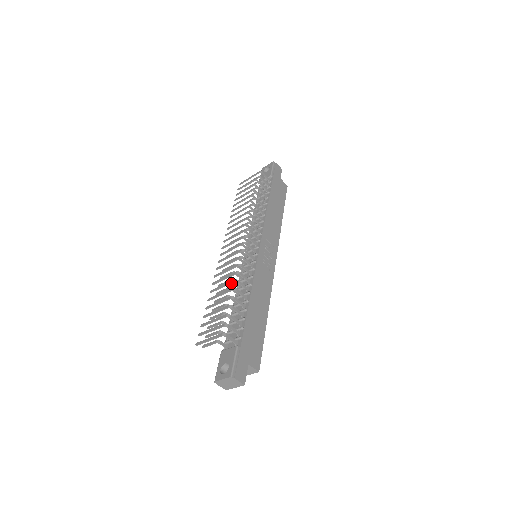
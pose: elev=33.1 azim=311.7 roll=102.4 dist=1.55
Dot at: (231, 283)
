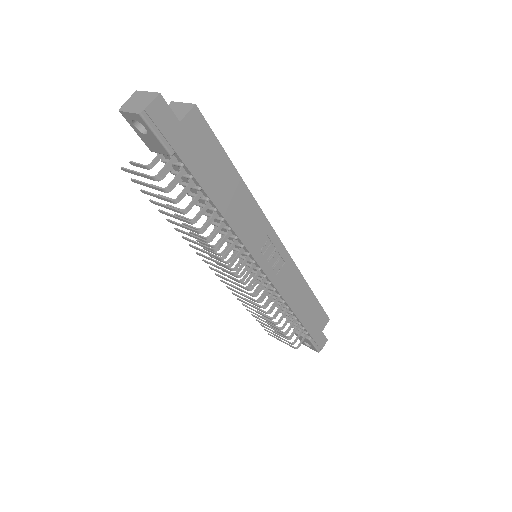
Dot at: occluded
